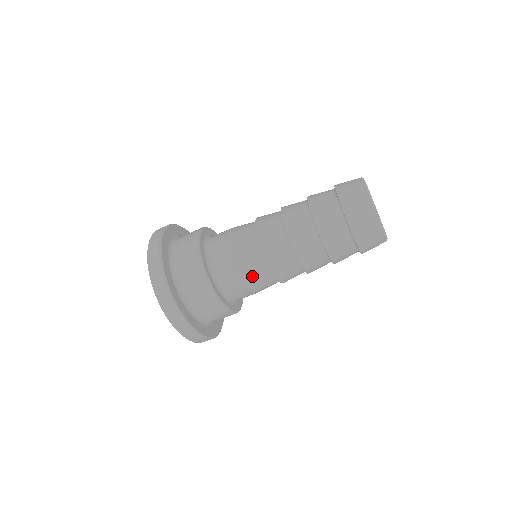
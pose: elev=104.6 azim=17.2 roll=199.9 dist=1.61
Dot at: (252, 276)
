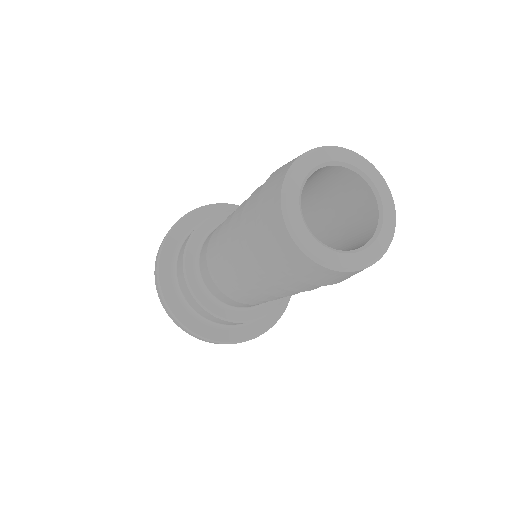
Dot at: (215, 275)
